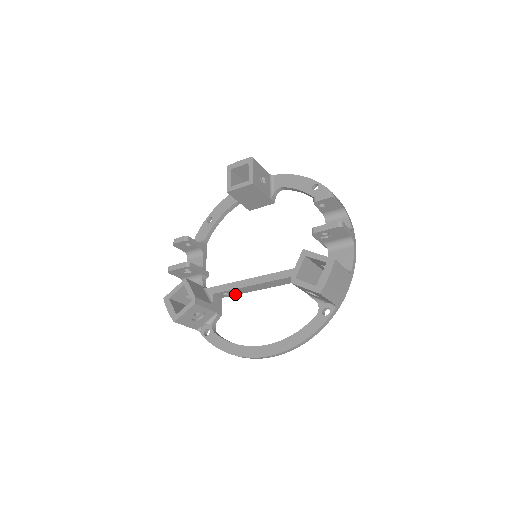
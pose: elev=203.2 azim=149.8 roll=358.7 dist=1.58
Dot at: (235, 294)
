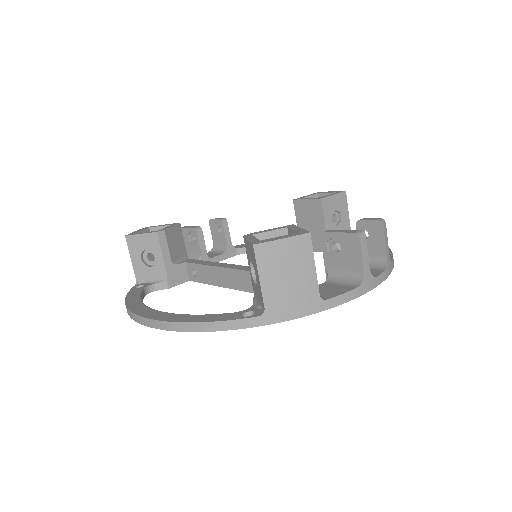
Dot at: (202, 281)
